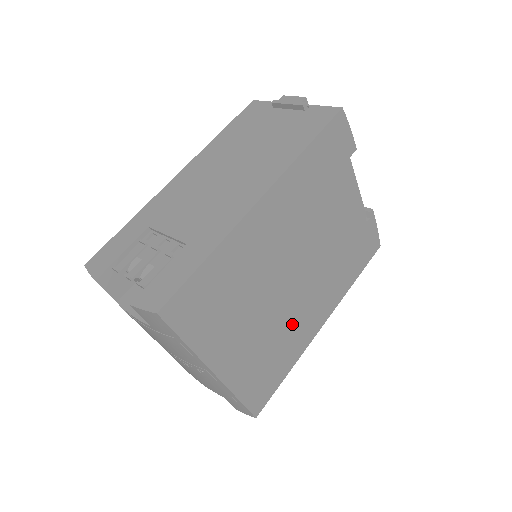
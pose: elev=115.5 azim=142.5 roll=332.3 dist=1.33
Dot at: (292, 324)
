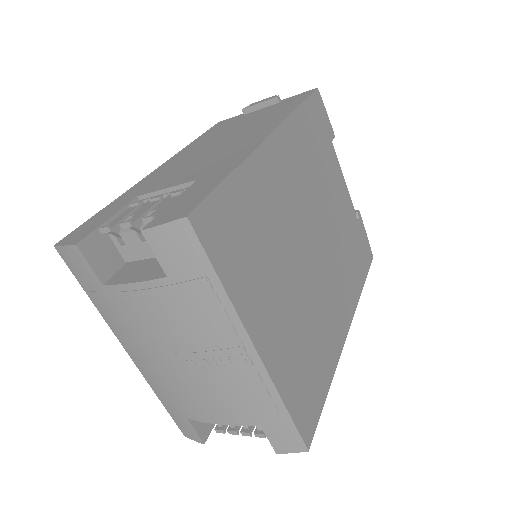
Dot at: (321, 315)
